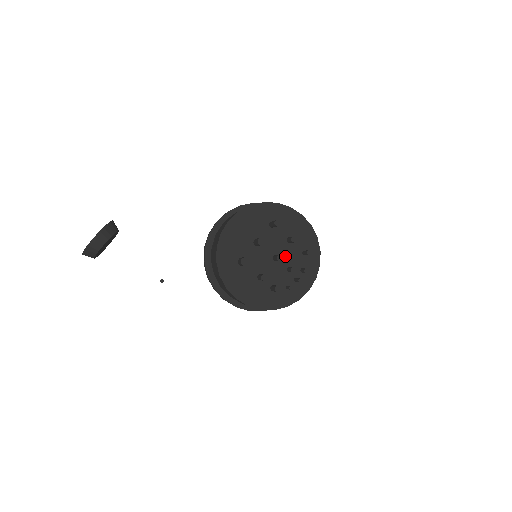
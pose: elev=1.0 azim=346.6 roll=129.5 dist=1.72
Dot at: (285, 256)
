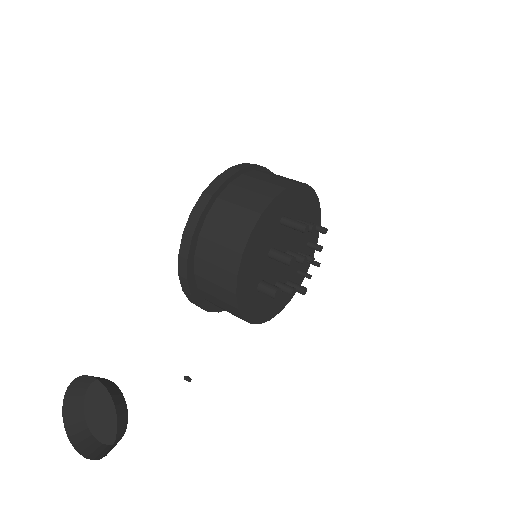
Dot at: (295, 244)
